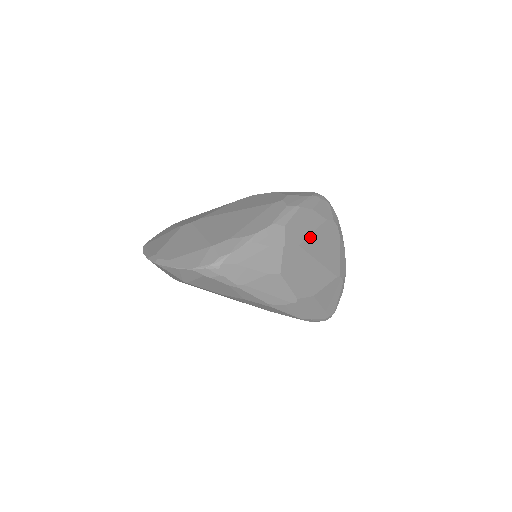
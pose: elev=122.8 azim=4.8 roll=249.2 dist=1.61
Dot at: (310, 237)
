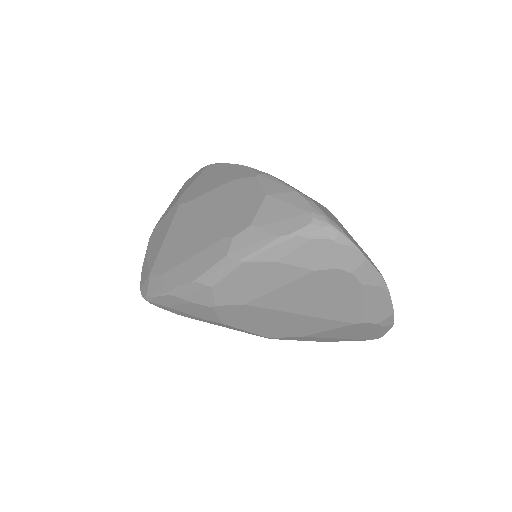
Dot at: (271, 294)
